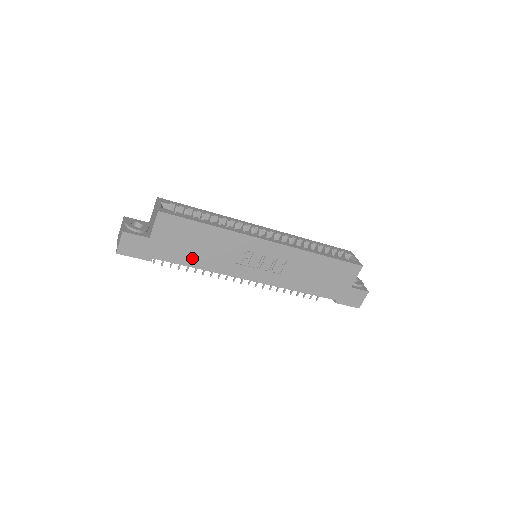
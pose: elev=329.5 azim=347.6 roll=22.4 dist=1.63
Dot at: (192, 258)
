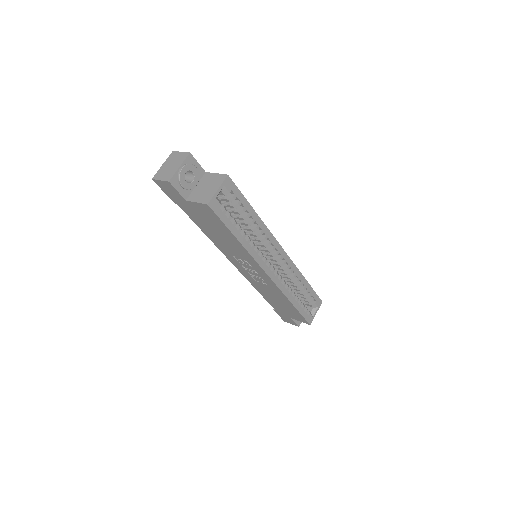
Dot at: (206, 229)
